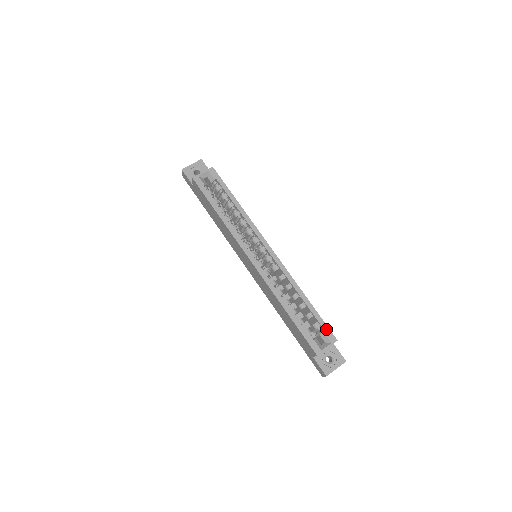
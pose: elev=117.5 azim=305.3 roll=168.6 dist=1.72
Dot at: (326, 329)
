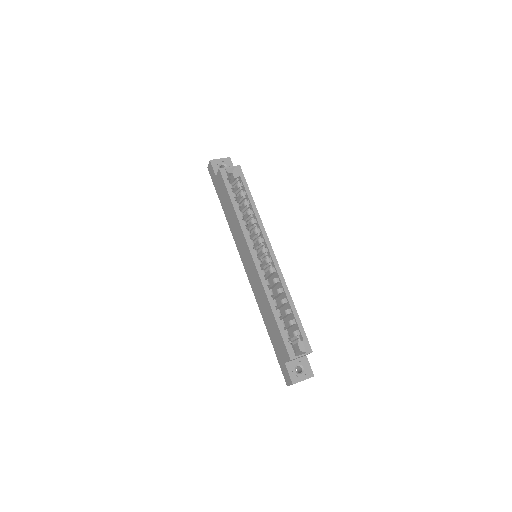
Dot at: (305, 339)
